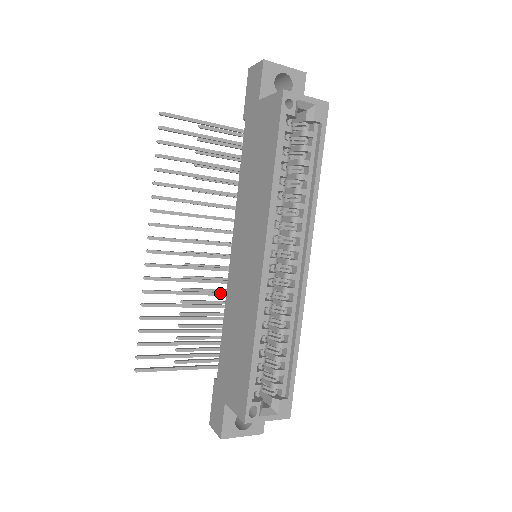
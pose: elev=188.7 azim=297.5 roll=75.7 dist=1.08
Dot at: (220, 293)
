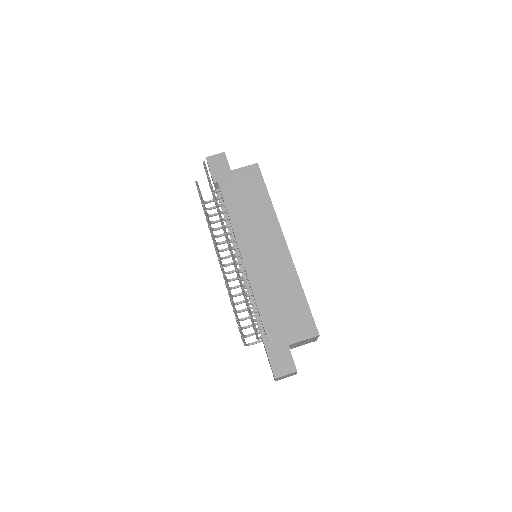
Dot at: occluded
